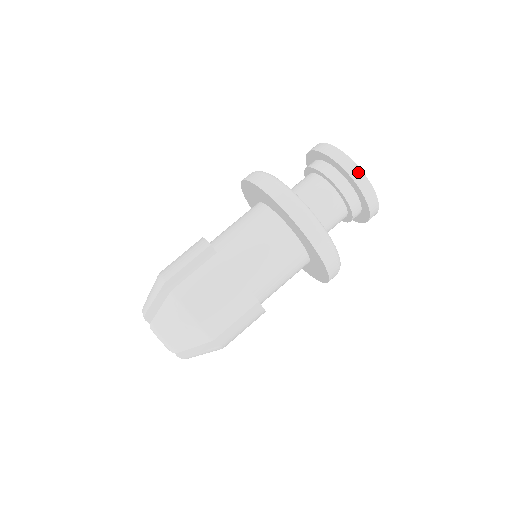
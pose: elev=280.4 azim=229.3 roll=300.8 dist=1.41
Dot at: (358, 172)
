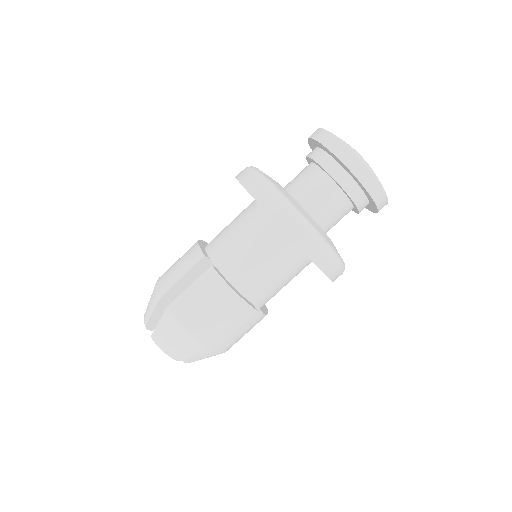
Dot at: (362, 169)
